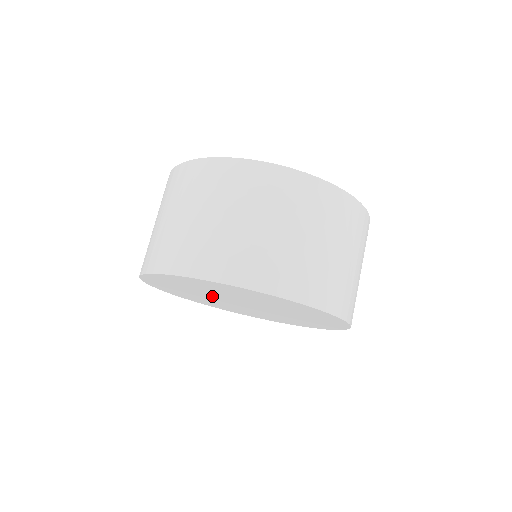
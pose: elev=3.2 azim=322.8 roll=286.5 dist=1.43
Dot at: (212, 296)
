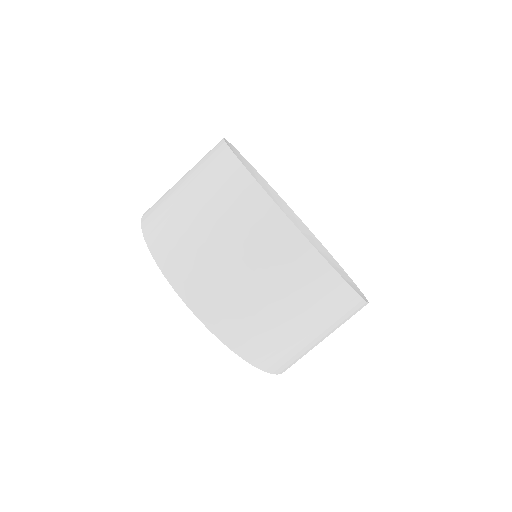
Dot at: occluded
